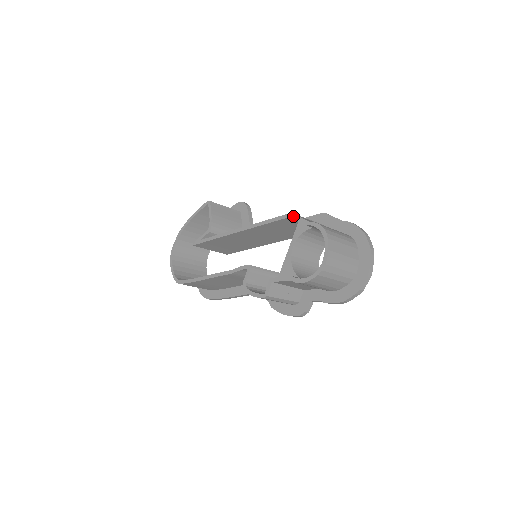
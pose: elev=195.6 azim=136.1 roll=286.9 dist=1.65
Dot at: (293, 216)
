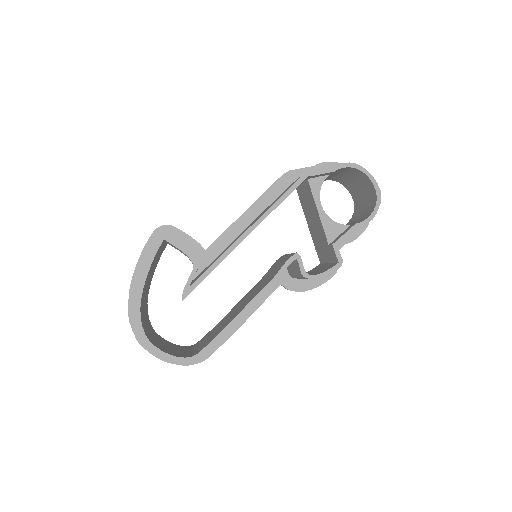
Dot at: (311, 174)
